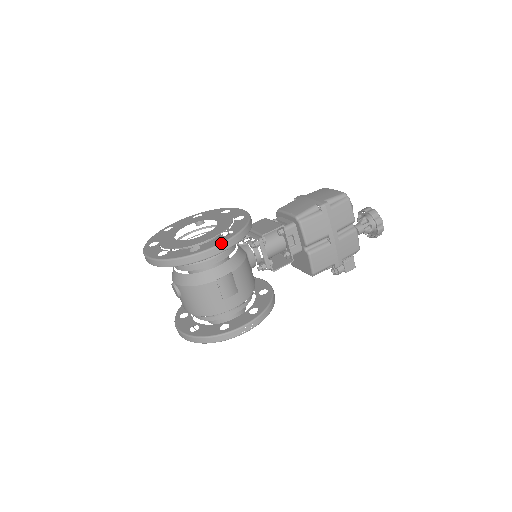
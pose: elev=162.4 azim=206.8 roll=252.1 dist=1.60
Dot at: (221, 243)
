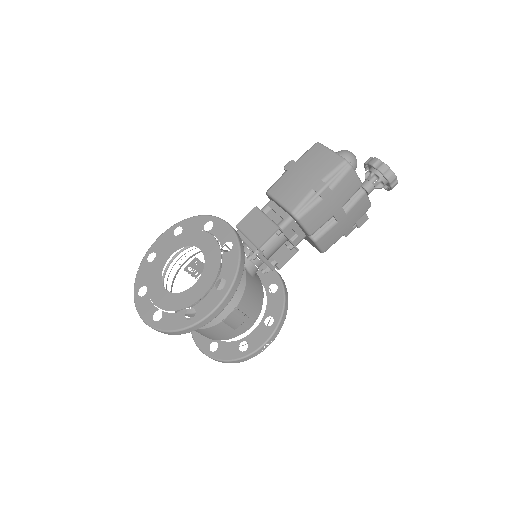
Dot at: (217, 306)
